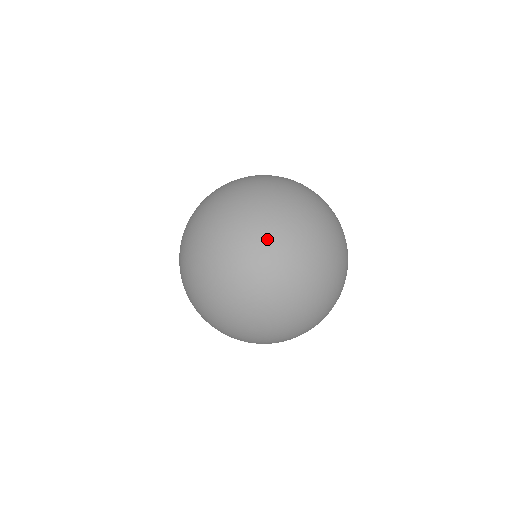
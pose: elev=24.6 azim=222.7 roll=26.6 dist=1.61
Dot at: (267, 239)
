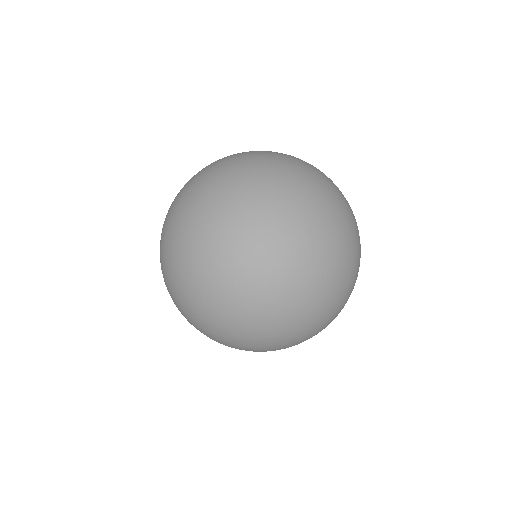
Dot at: (293, 335)
